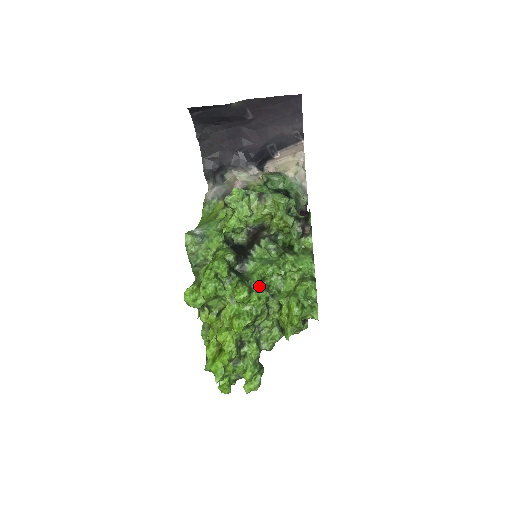
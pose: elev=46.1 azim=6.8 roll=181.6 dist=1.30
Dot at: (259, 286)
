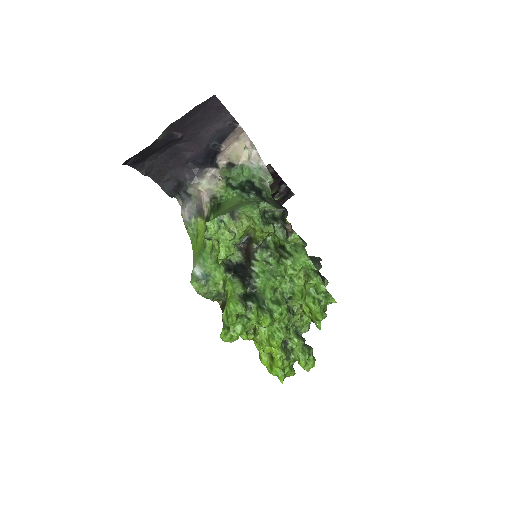
Dot at: (275, 302)
